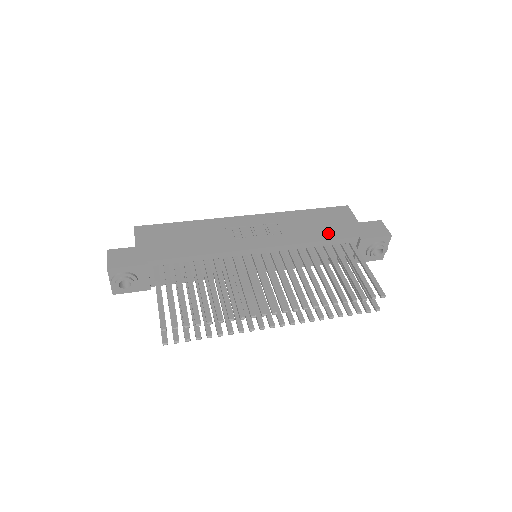
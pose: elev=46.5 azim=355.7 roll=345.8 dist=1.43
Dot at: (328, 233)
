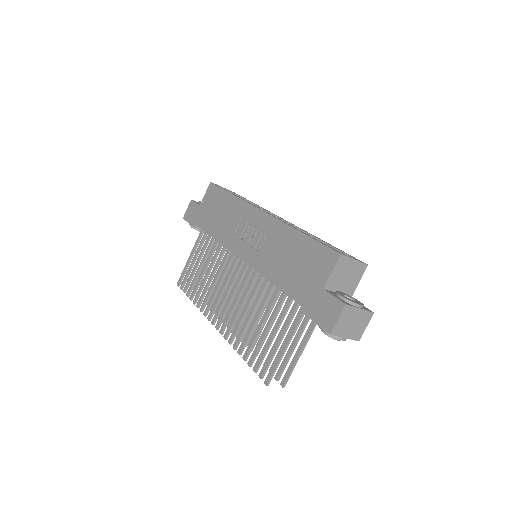
Dot at: (287, 281)
